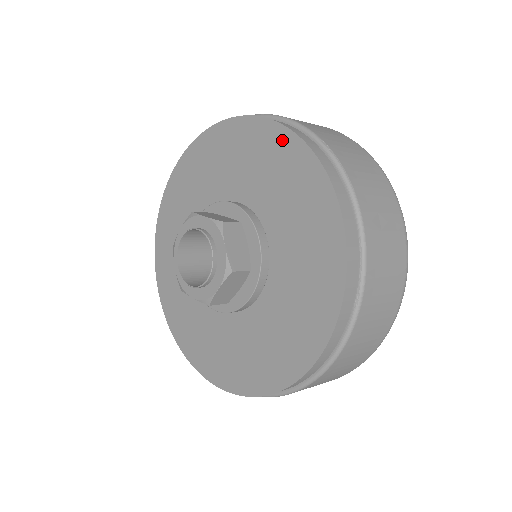
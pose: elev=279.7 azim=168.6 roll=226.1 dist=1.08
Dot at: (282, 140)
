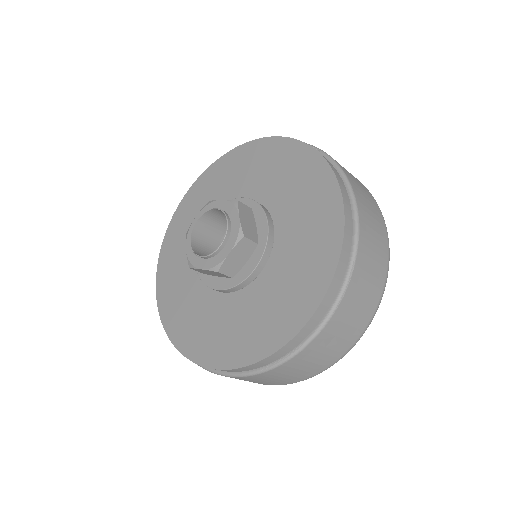
Dot at: (333, 231)
